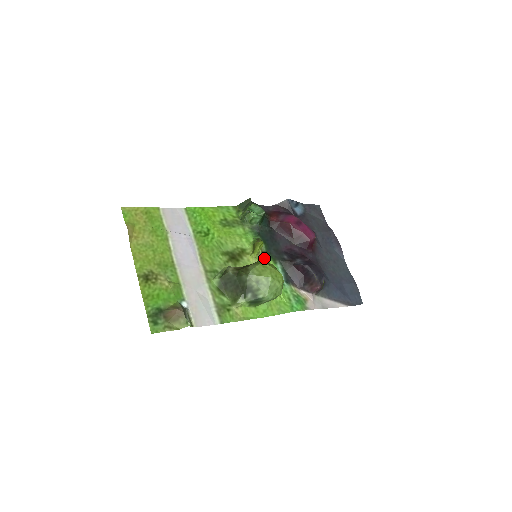
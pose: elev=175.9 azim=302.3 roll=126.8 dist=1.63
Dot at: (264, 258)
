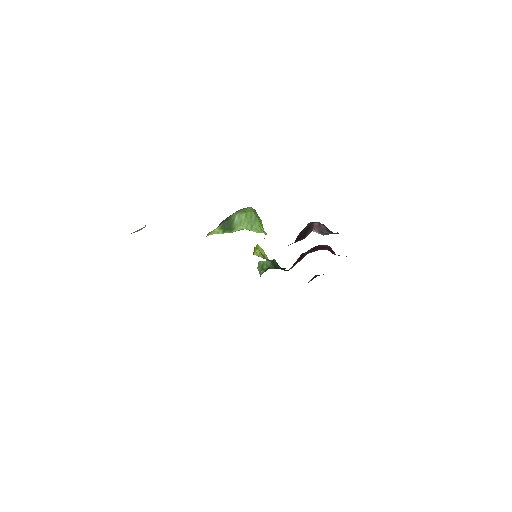
Dot at: occluded
